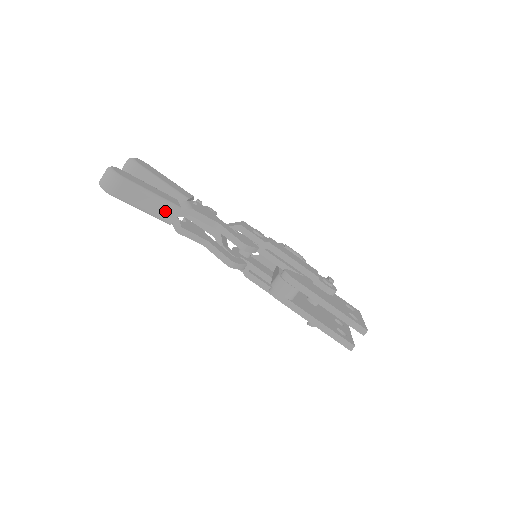
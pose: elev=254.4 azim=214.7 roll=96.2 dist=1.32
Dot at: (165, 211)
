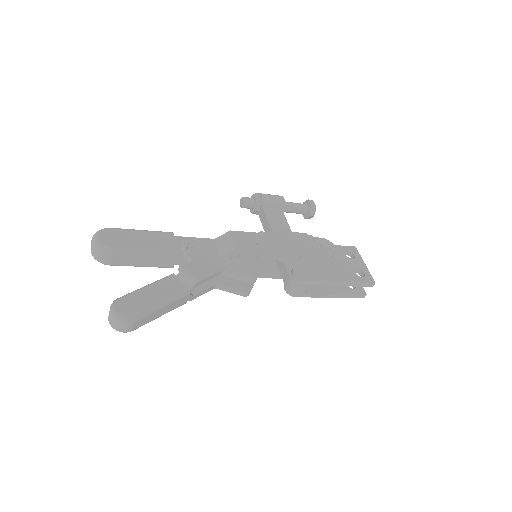
Dot at: (178, 303)
